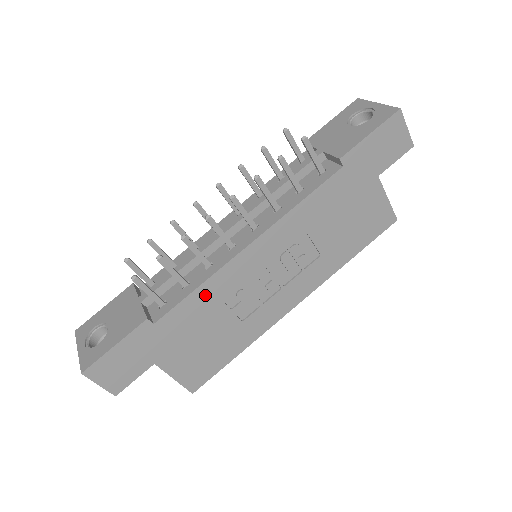
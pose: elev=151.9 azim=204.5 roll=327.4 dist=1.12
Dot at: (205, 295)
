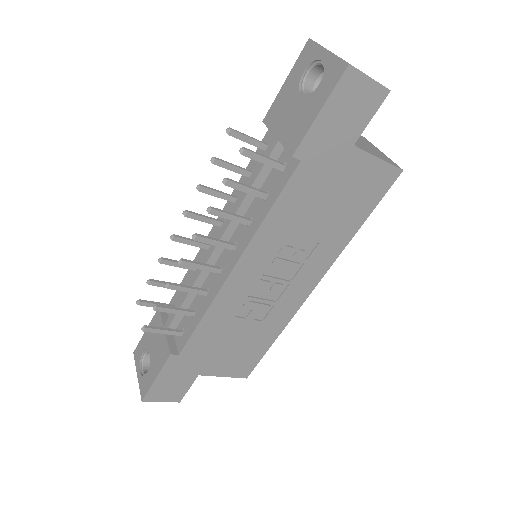
Dot at: (213, 320)
